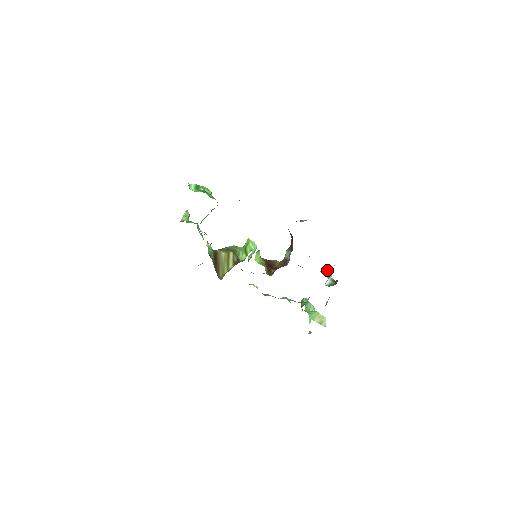
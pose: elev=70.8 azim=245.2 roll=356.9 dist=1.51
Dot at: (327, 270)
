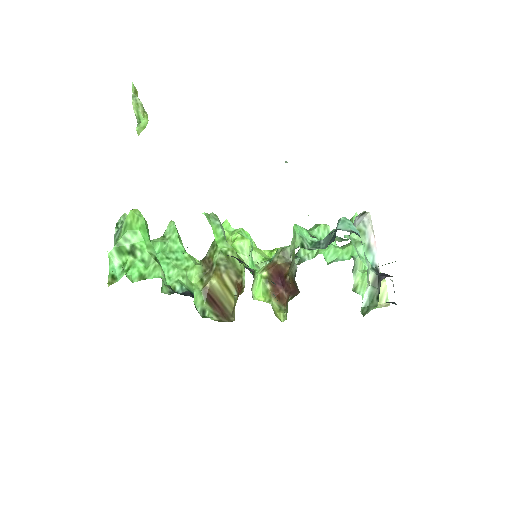
Dot at: (366, 218)
